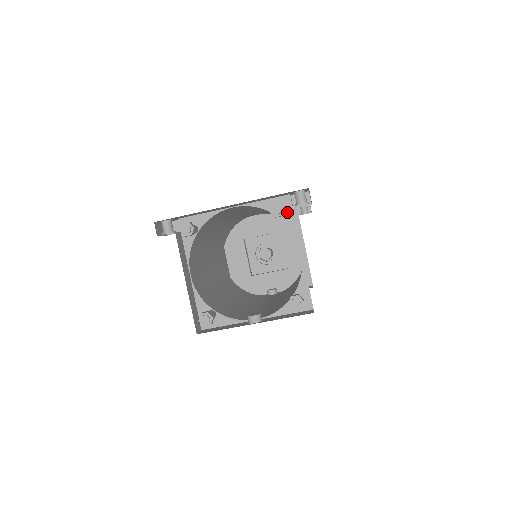
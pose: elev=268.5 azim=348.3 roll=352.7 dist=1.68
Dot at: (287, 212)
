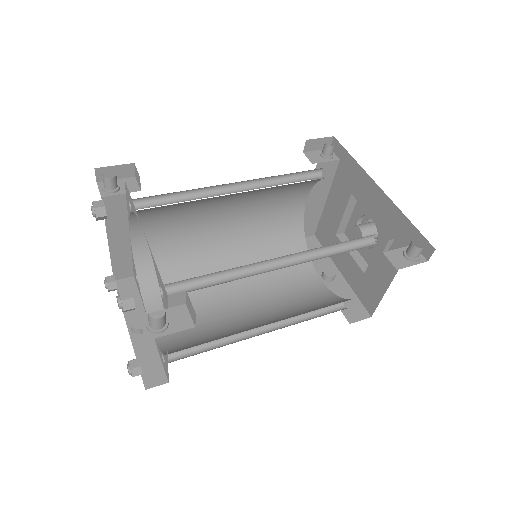
Dot at: (165, 303)
